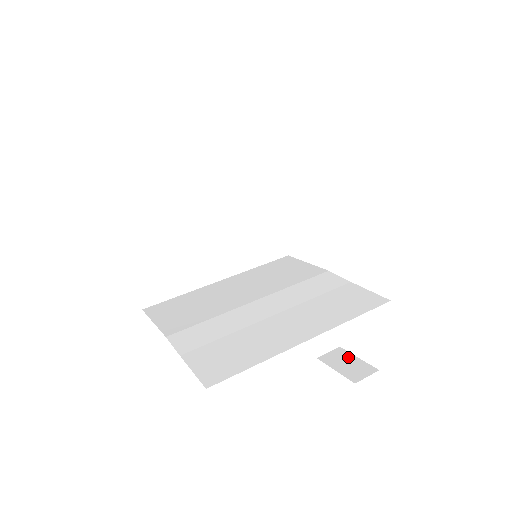
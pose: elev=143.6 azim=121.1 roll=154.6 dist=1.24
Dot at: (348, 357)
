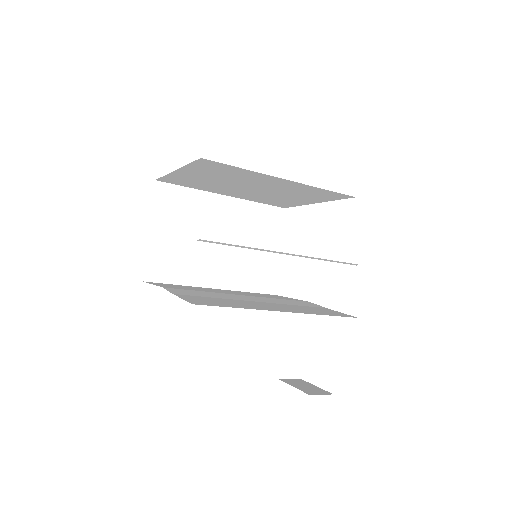
Dot at: (307, 384)
